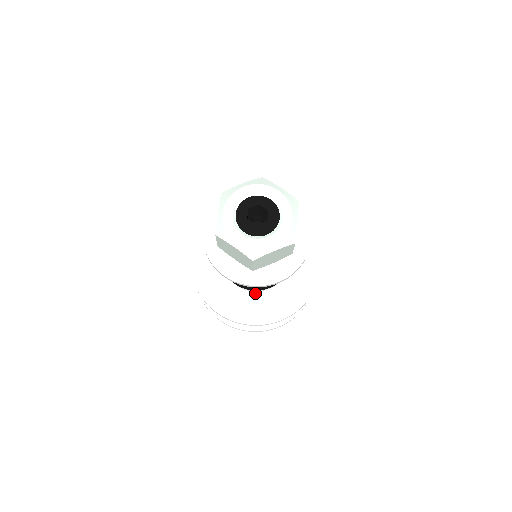
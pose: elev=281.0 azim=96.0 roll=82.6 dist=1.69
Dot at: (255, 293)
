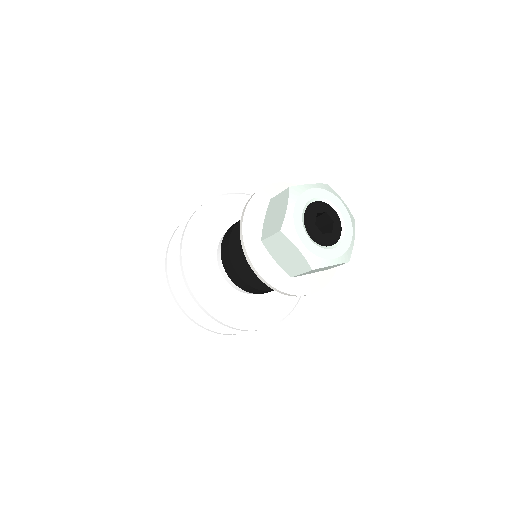
Dot at: occluded
